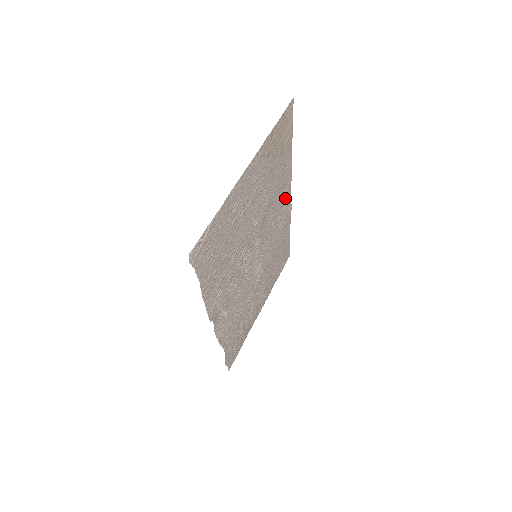
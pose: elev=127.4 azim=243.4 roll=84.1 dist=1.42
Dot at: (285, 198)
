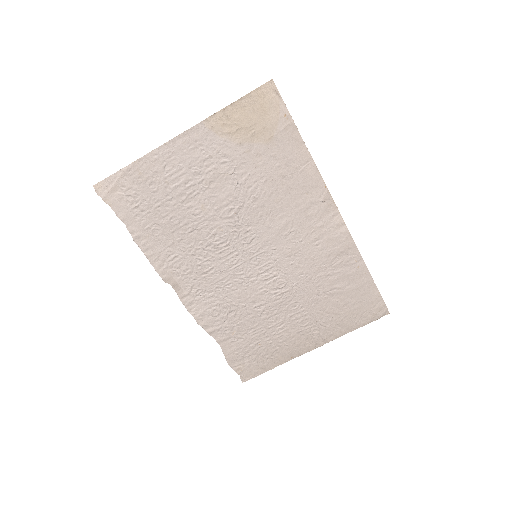
Dot at: (320, 210)
